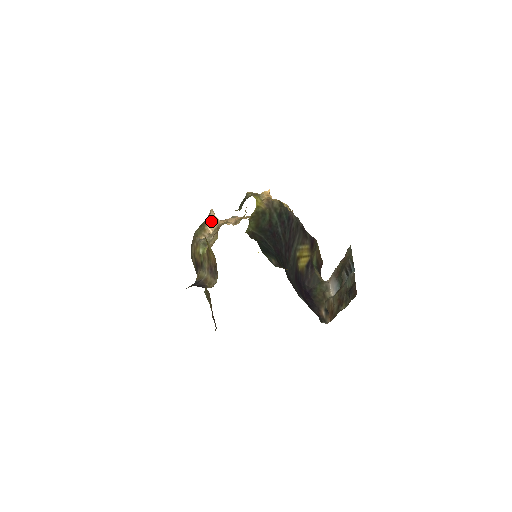
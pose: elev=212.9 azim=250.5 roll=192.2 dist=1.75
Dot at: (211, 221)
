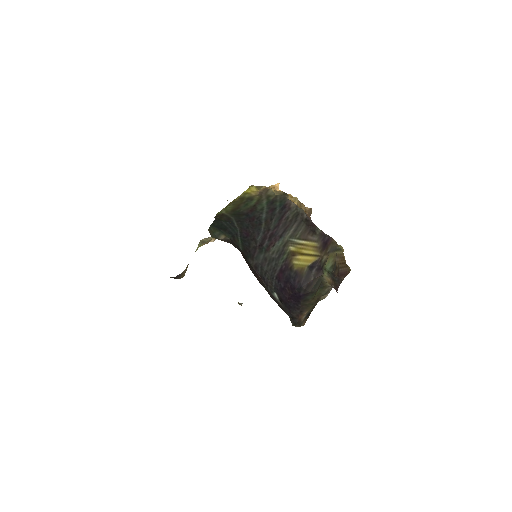
Dot at: occluded
